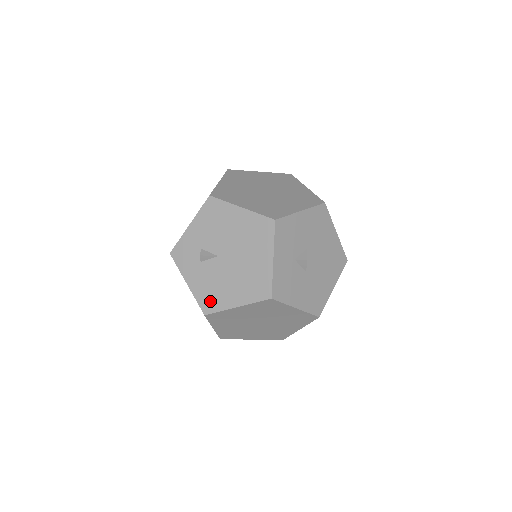
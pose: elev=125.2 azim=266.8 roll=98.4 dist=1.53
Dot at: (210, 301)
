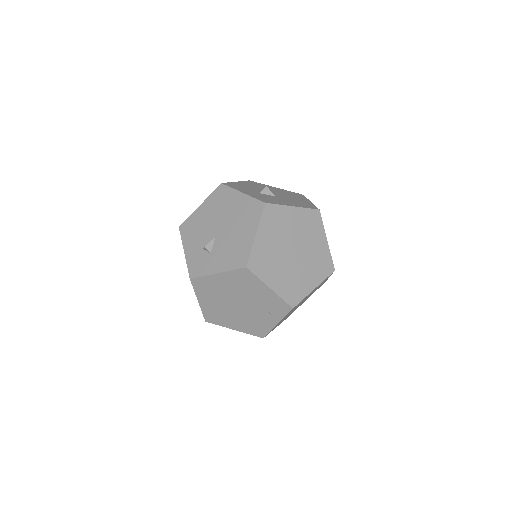
Dot at: (239, 257)
